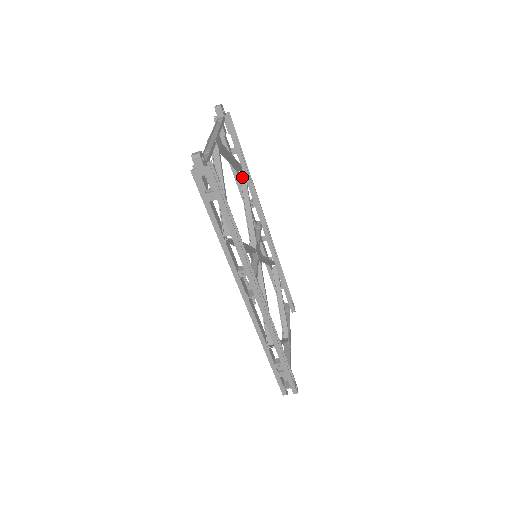
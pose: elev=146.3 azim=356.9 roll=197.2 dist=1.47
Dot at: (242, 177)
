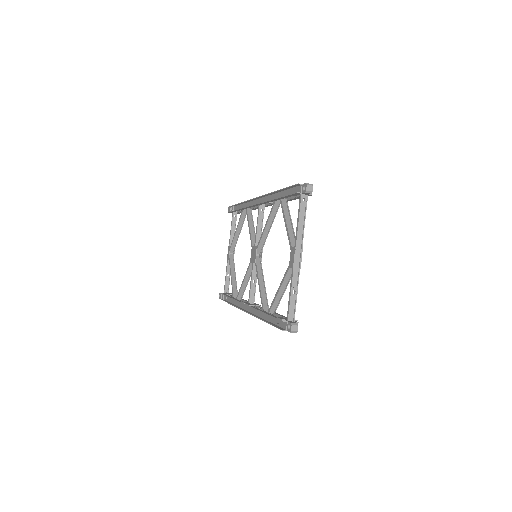
Dot at: occluded
